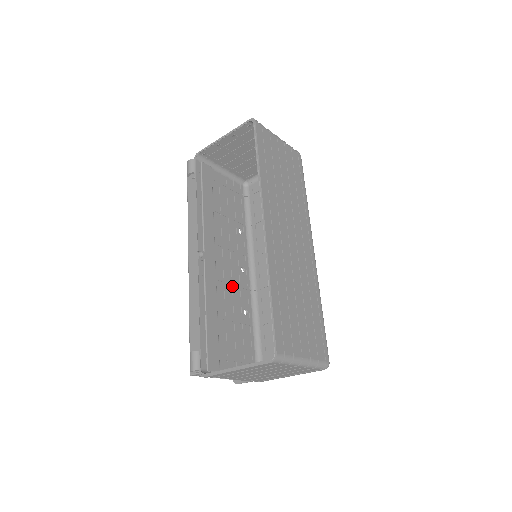
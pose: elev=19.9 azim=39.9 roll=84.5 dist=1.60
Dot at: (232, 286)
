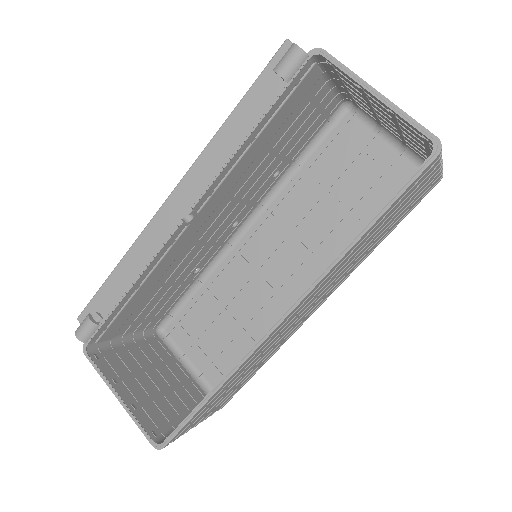
Dot at: (203, 247)
